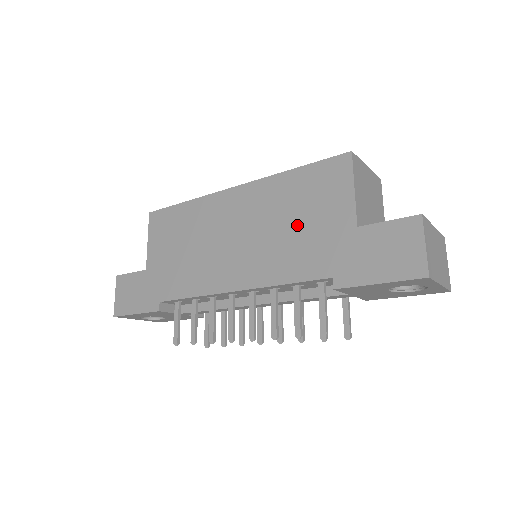
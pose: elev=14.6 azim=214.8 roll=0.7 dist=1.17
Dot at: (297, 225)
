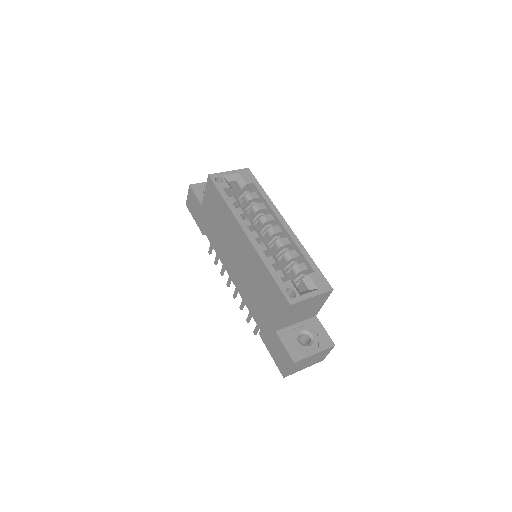
Dot at: (259, 295)
